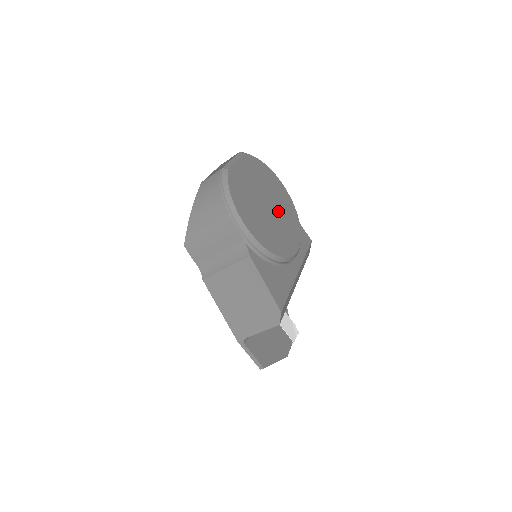
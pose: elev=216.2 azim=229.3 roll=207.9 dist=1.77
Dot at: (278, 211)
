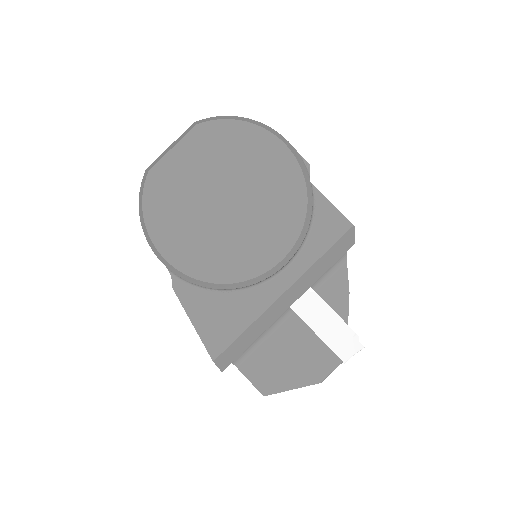
Dot at: (250, 203)
